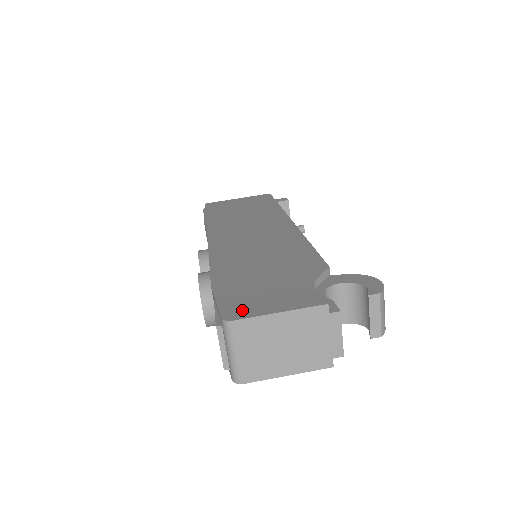
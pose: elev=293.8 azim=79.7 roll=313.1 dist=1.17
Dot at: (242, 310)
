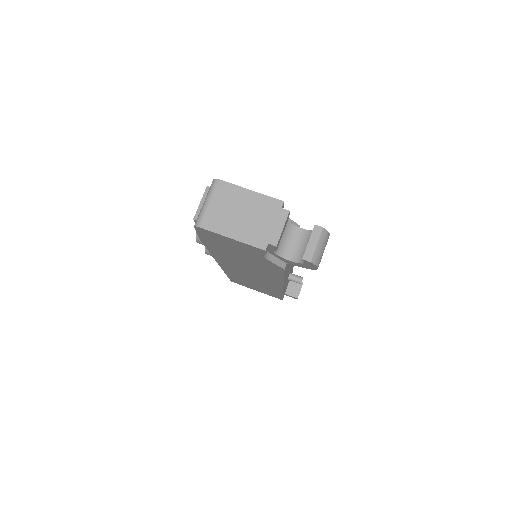
Dot at: occluded
